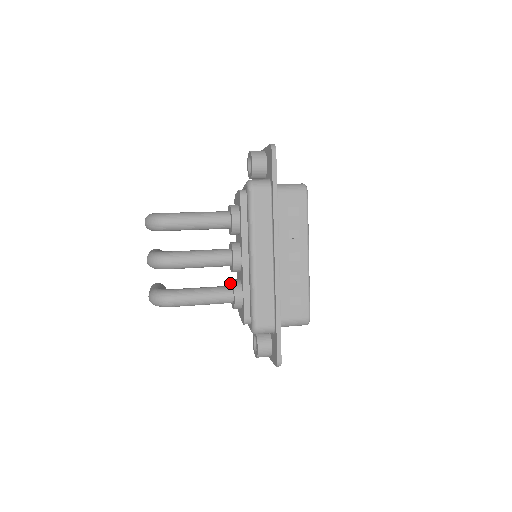
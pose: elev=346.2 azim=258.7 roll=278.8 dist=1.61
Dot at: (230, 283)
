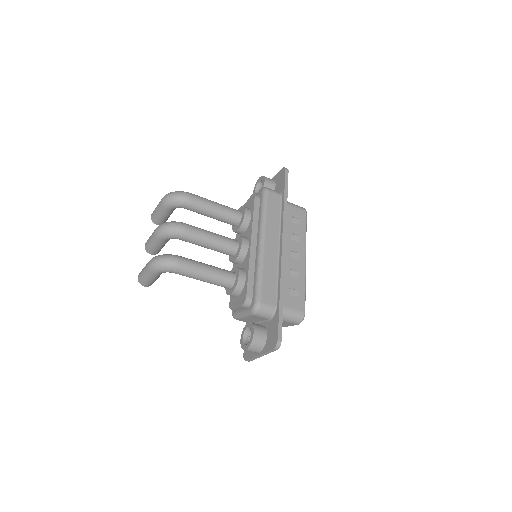
Dot at: occluded
